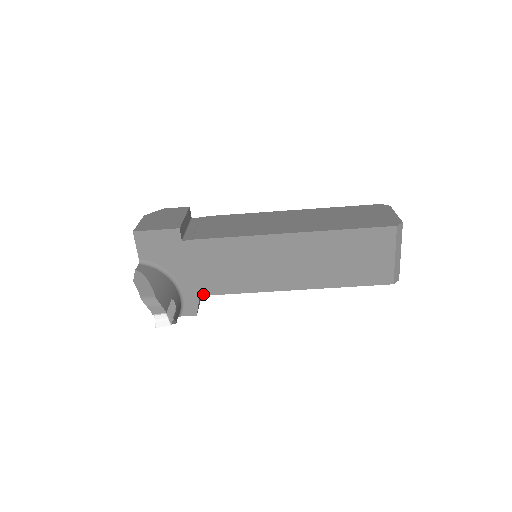
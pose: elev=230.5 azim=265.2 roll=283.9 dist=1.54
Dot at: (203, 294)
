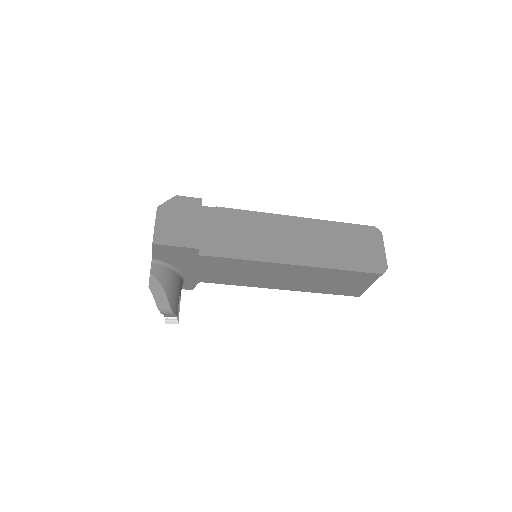
Dot at: (203, 281)
